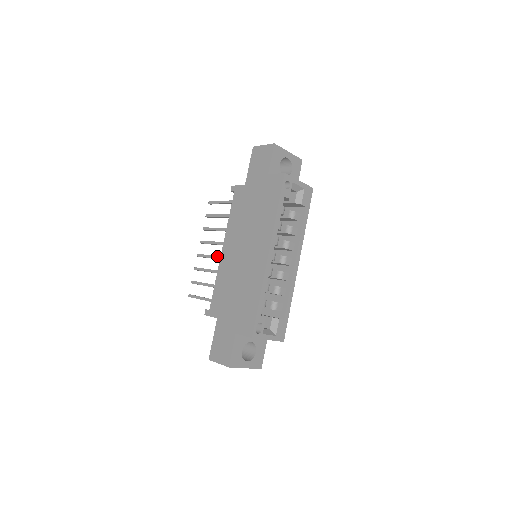
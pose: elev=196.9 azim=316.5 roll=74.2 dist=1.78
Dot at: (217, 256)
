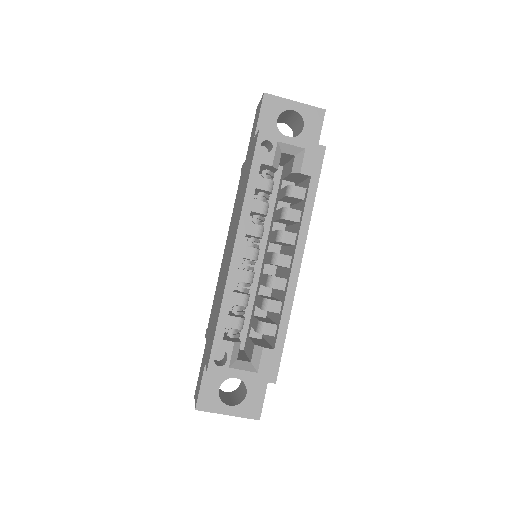
Dot at: occluded
